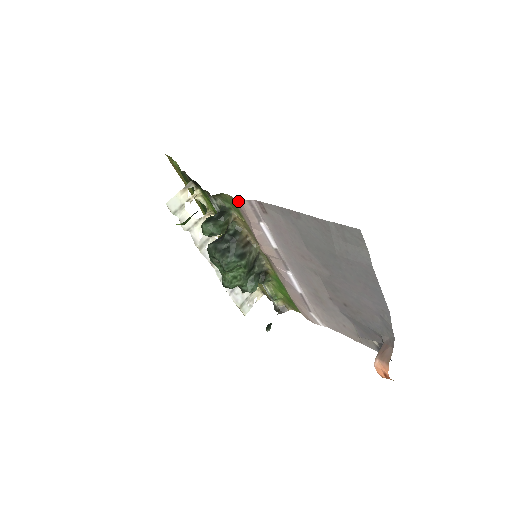
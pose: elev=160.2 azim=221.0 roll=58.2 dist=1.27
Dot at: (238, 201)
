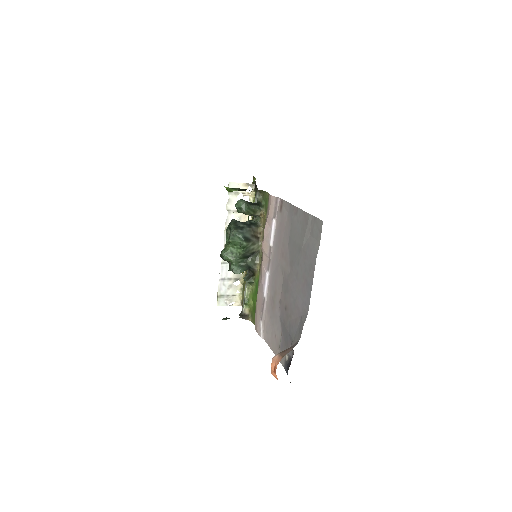
Dot at: (271, 196)
